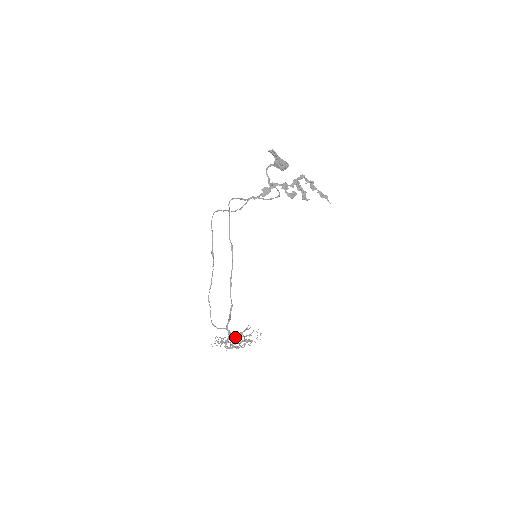
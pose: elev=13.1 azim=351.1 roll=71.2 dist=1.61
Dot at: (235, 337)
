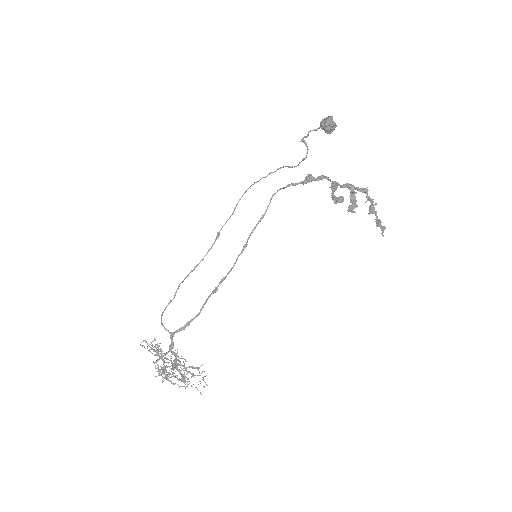
Dot at: (174, 359)
